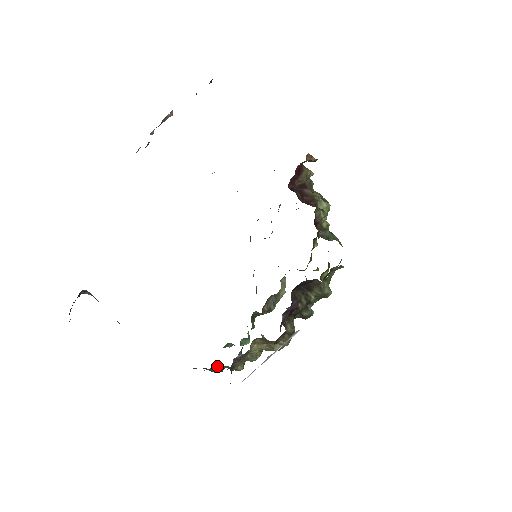
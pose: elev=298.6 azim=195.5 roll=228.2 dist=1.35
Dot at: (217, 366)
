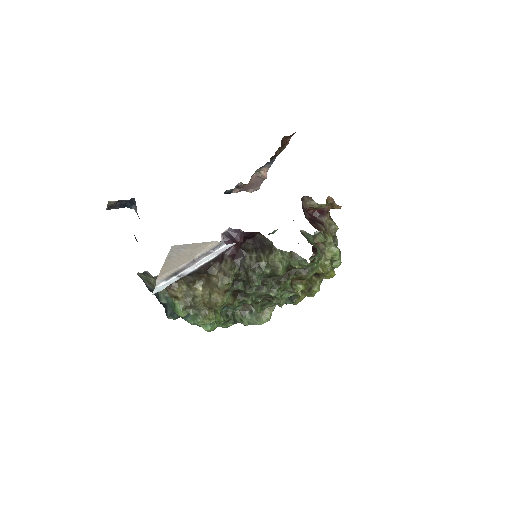
Dot at: (164, 289)
